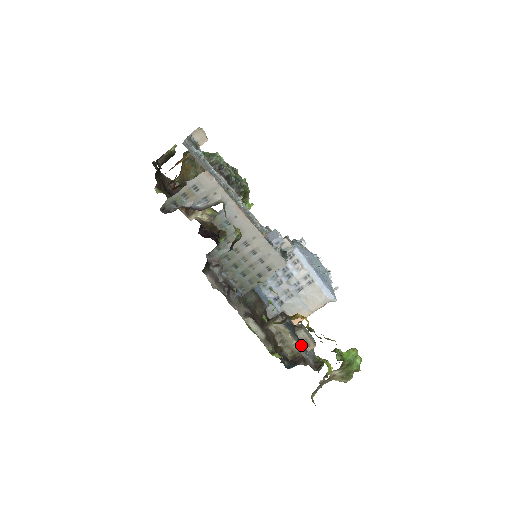
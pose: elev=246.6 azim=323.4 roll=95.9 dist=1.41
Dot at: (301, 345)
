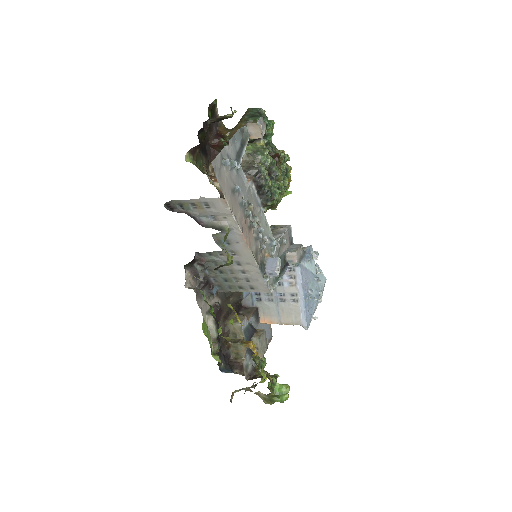
Dot at: (249, 351)
